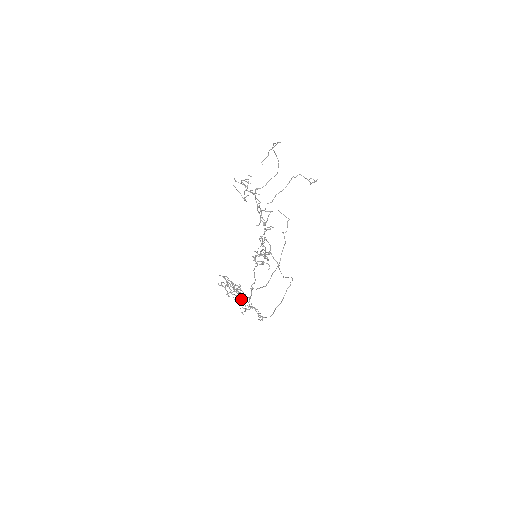
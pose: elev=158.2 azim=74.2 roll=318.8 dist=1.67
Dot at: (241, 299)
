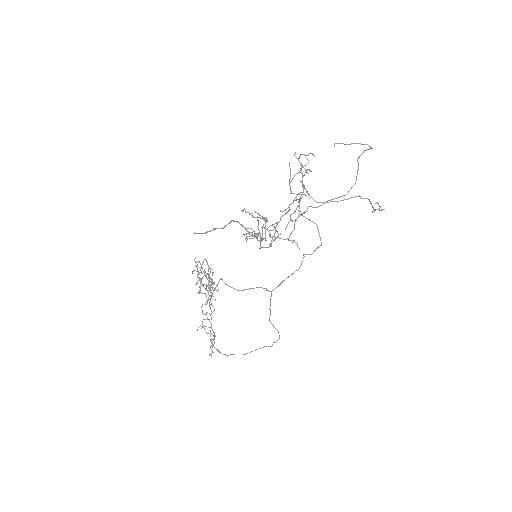
Dot at: (201, 279)
